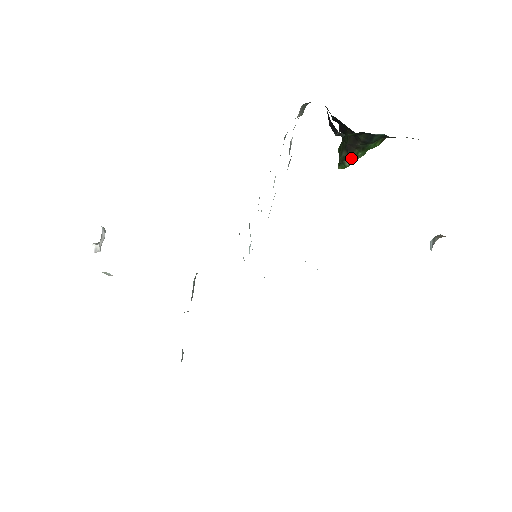
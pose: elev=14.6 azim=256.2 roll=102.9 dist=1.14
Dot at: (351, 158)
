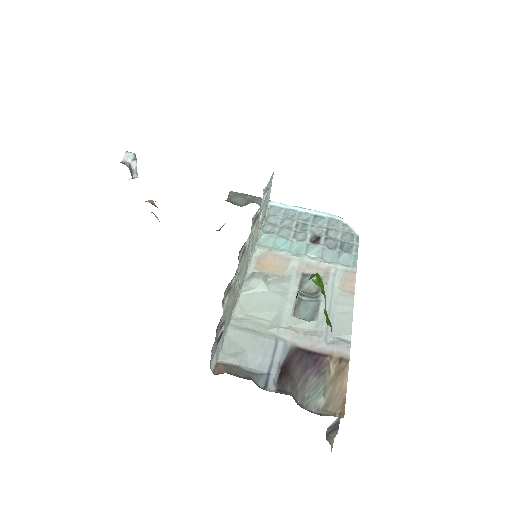
Dot at: occluded
